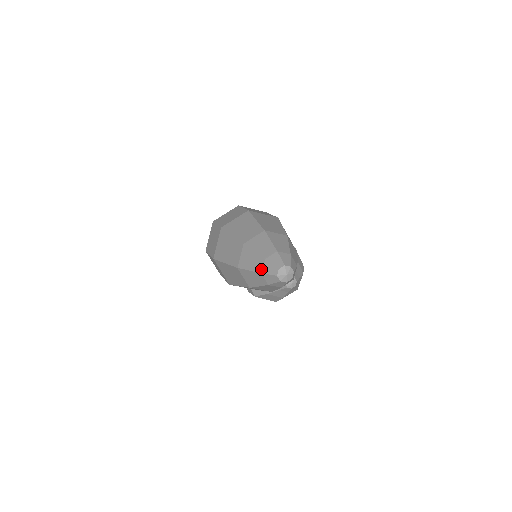
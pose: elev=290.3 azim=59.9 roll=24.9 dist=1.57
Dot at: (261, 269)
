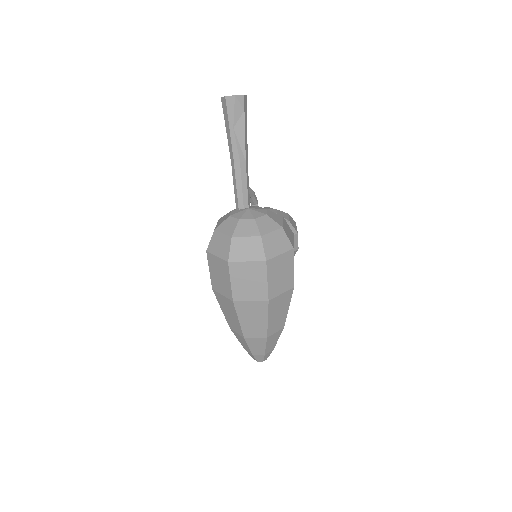
Dot at: occluded
